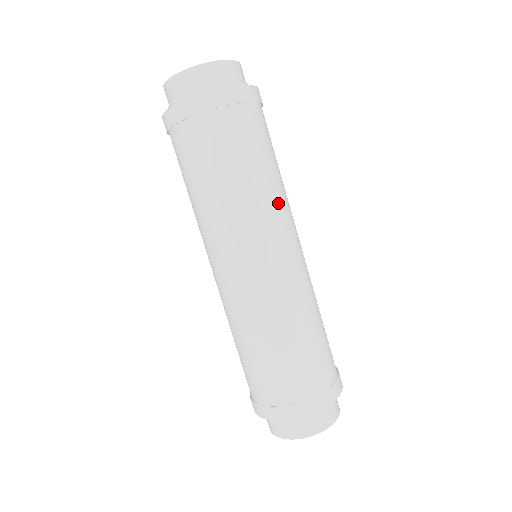
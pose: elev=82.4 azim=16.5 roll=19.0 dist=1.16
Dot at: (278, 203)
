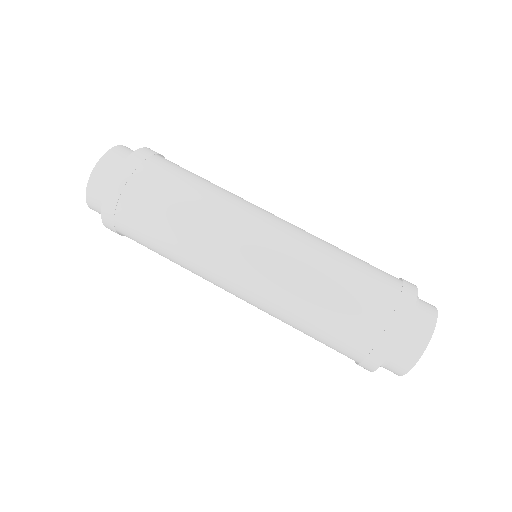
Dot at: (225, 206)
